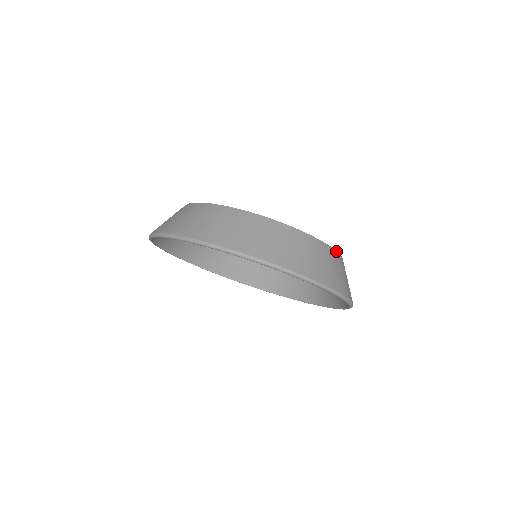
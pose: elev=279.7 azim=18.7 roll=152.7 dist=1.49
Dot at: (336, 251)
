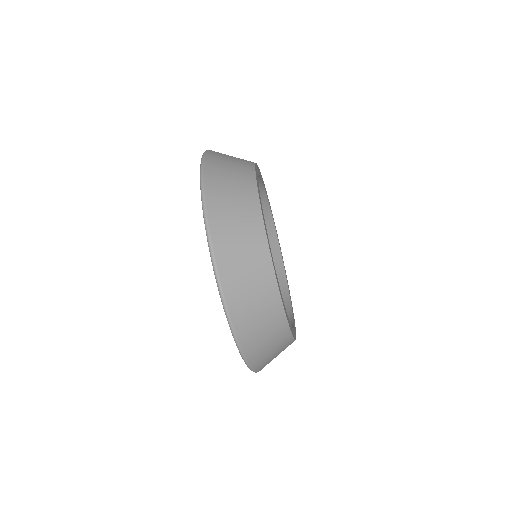
Dot at: occluded
